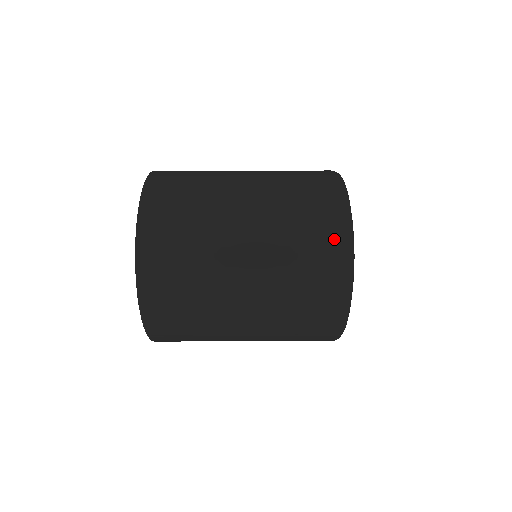
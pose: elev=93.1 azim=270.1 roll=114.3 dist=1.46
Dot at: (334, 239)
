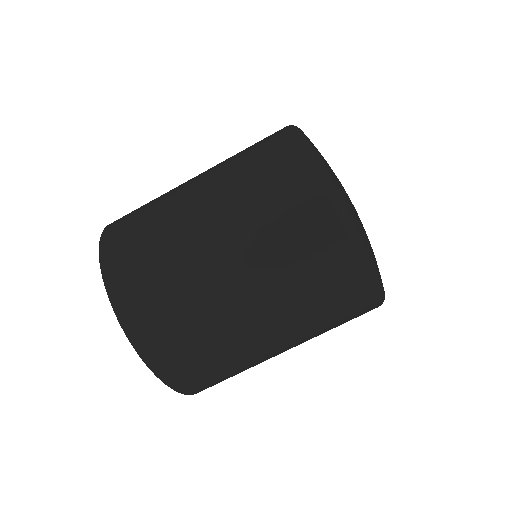
Dot at: (314, 200)
